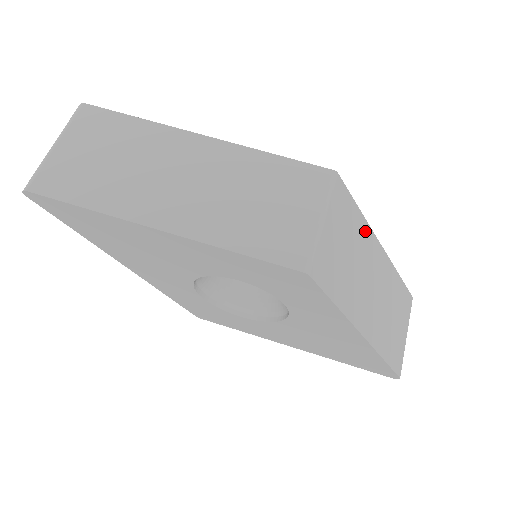
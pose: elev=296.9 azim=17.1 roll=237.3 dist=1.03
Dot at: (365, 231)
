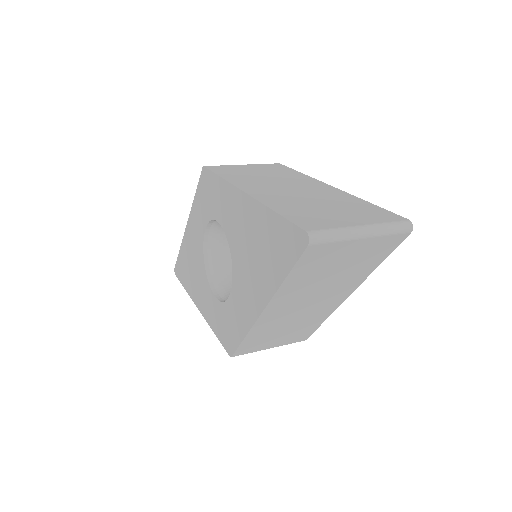
Dot at: (302, 177)
